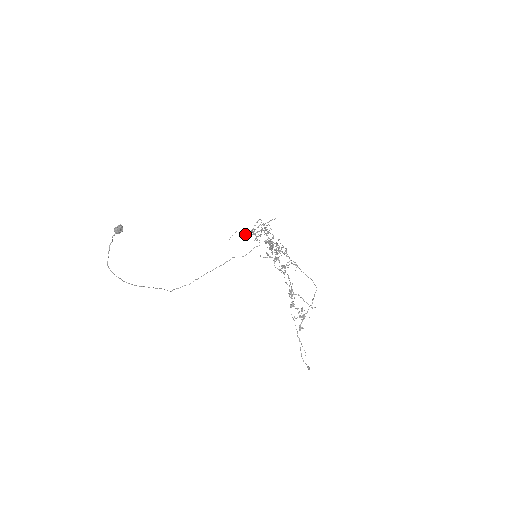
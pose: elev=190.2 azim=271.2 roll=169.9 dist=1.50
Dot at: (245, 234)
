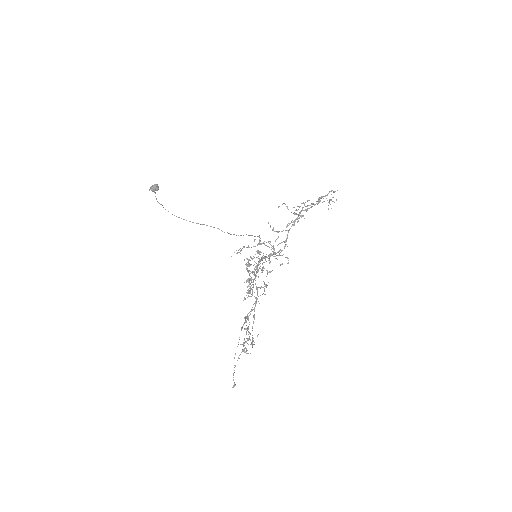
Dot at: (309, 200)
